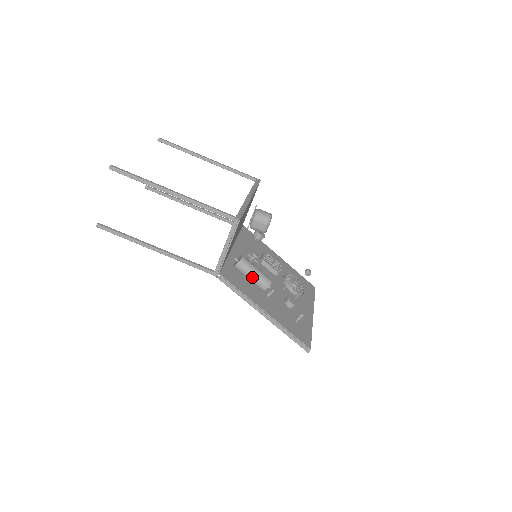
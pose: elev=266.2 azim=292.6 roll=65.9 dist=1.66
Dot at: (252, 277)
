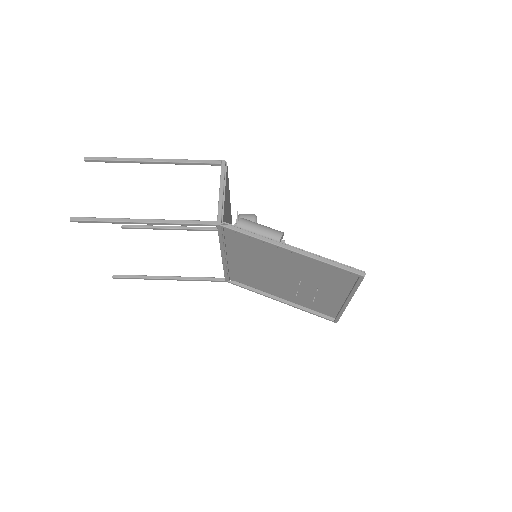
Dot at: (260, 229)
